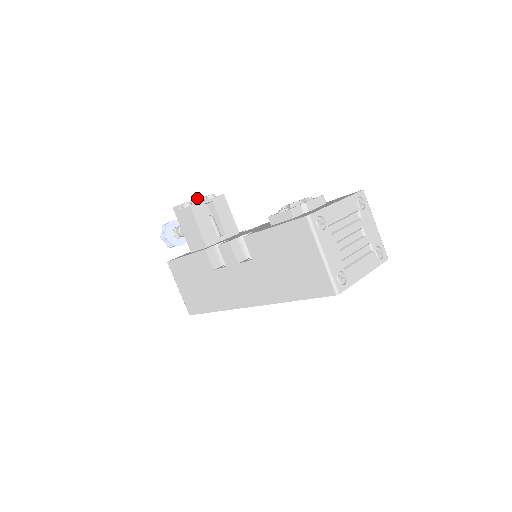
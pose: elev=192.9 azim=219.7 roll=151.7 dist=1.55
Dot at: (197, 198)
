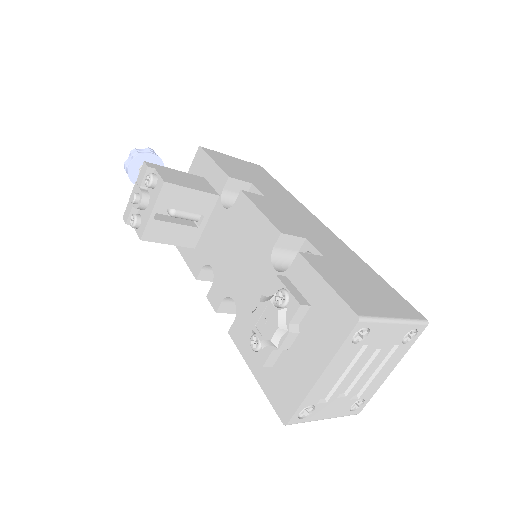
Dot at: (138, 208)
